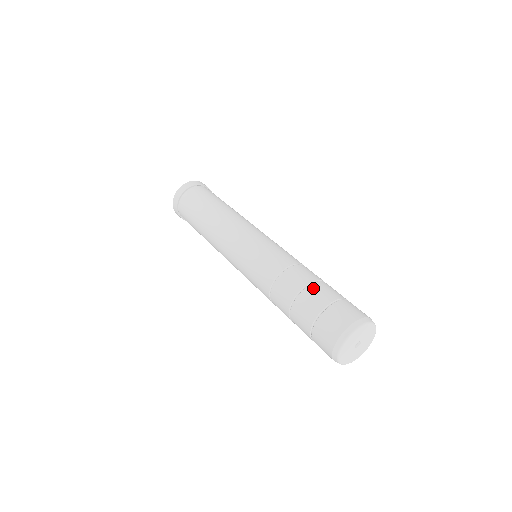
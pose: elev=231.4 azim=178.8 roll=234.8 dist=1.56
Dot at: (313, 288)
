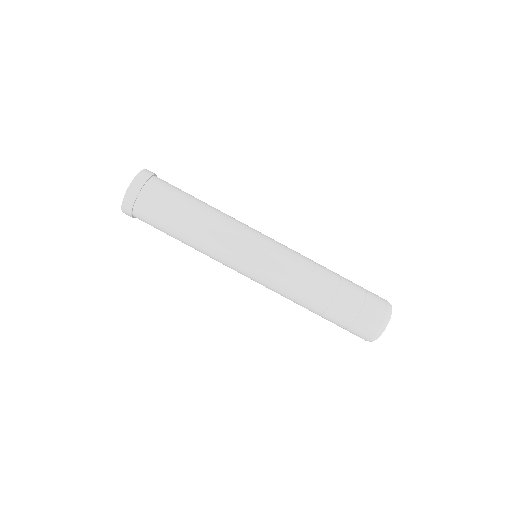
Dot at: (339, 298)
